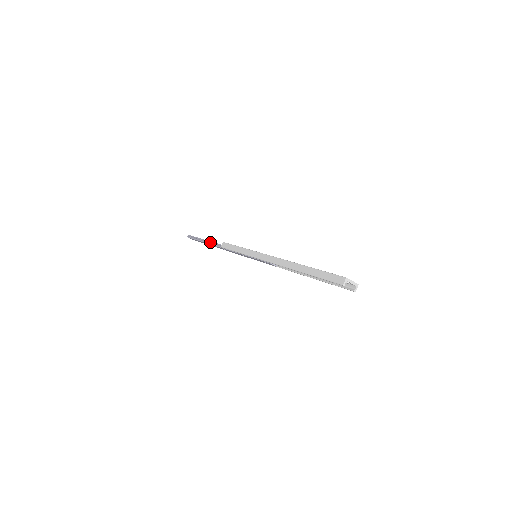
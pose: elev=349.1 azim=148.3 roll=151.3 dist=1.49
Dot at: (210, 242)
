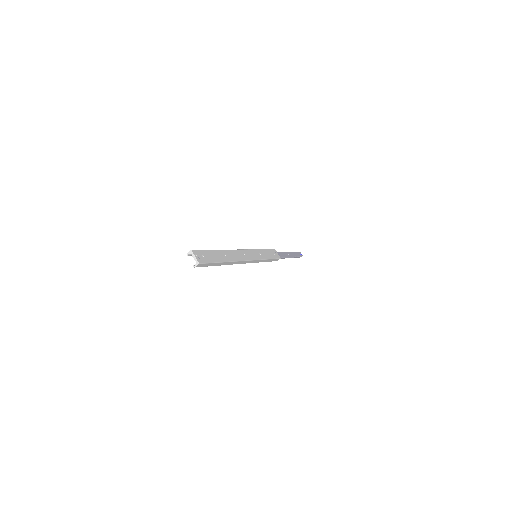
Dot at: (284, 253)
